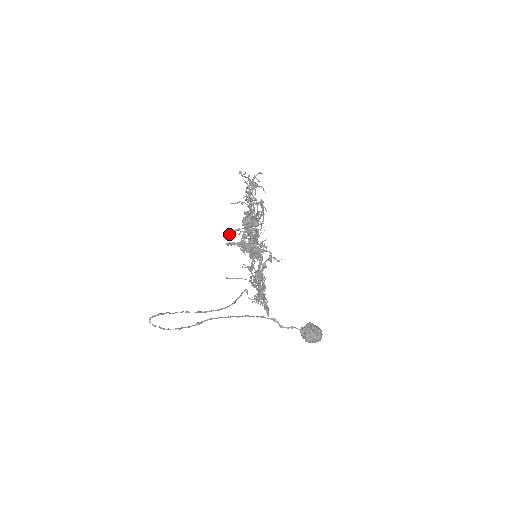
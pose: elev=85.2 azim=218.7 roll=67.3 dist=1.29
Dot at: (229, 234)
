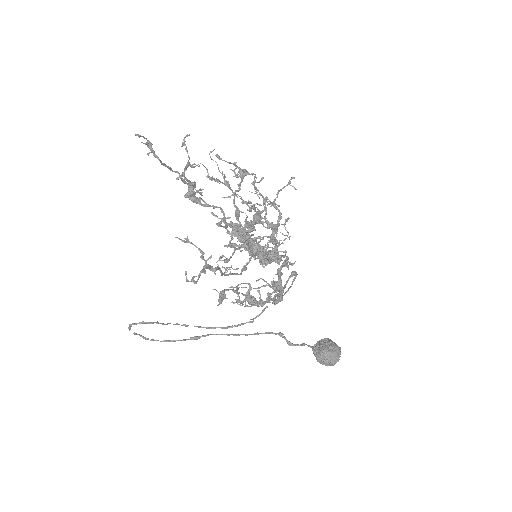
Dot at: occluded
